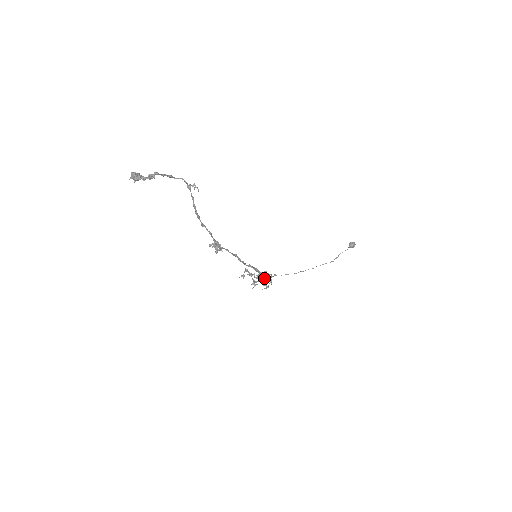
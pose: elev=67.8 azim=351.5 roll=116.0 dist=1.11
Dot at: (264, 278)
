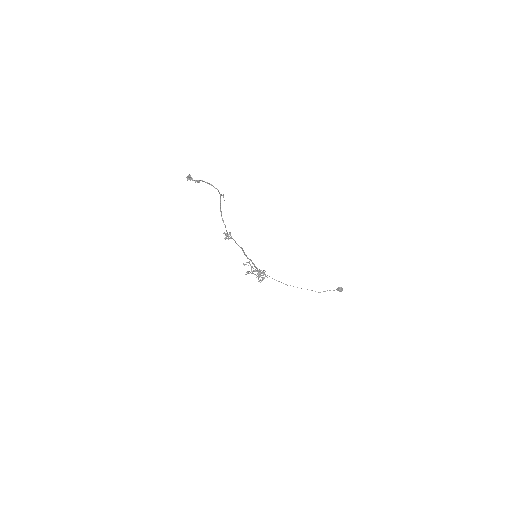
Dot at: (259, 274)
